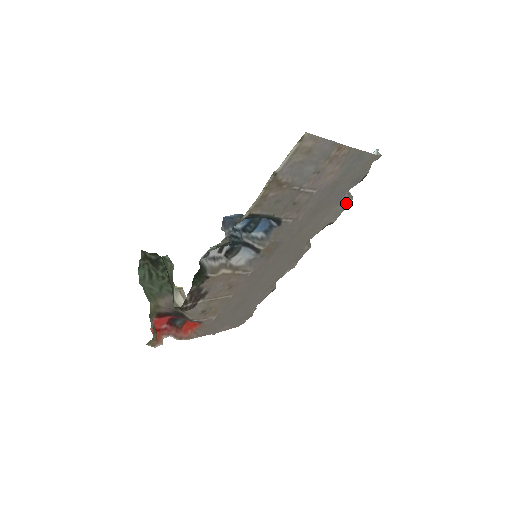
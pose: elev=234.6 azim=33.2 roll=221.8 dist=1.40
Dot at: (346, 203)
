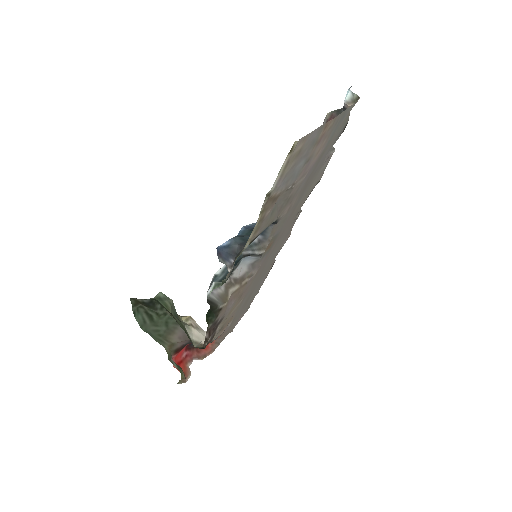
Dot at: (329, 157)
